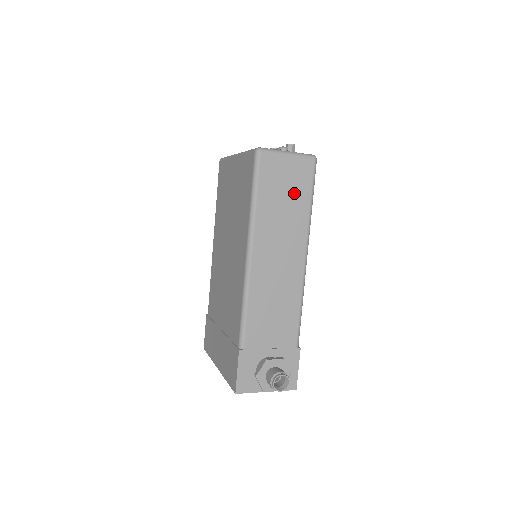
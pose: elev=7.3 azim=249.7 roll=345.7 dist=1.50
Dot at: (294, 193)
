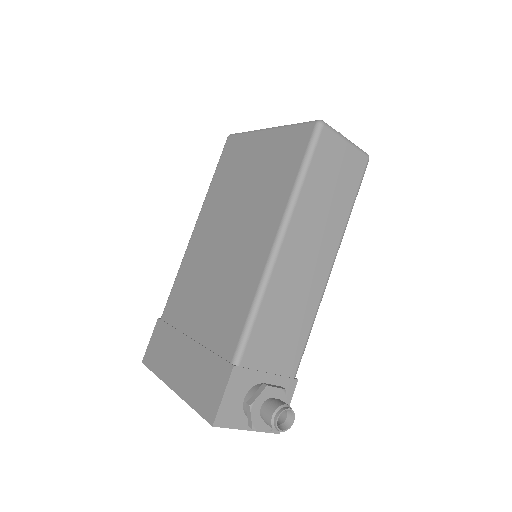
Dot at: (341, 188)
